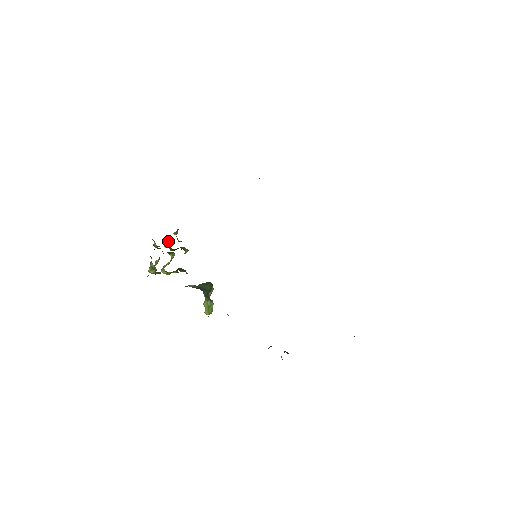
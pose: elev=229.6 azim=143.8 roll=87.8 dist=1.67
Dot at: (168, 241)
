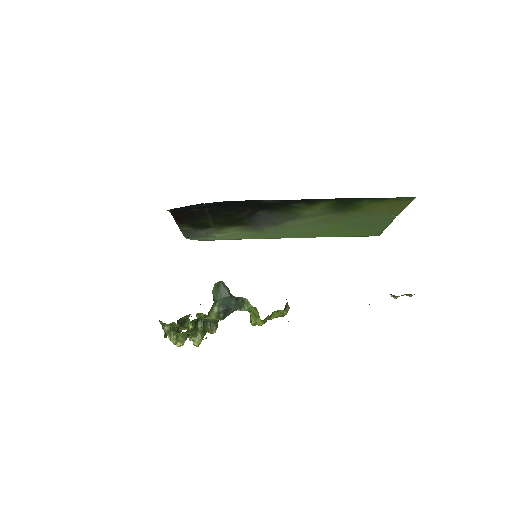
Dot at: occluded
